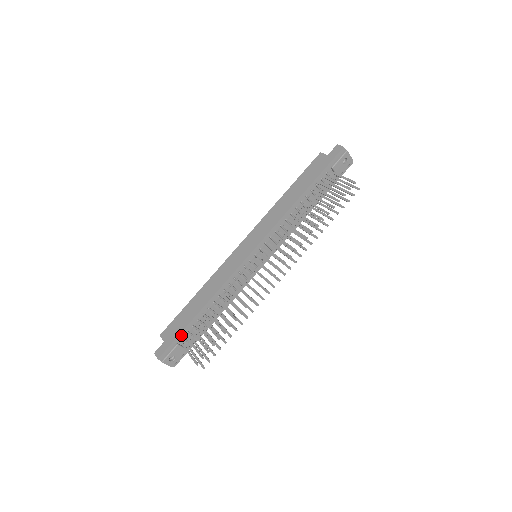
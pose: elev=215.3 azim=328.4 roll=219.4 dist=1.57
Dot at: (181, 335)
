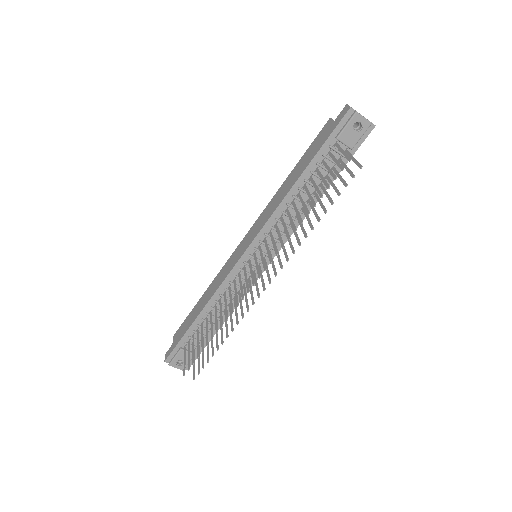
Dot at: (183, 340)
